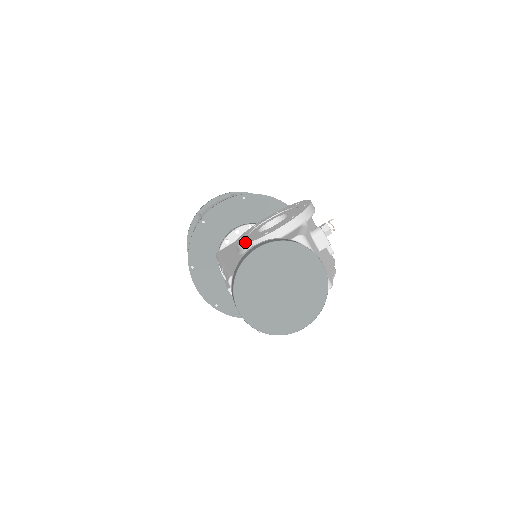
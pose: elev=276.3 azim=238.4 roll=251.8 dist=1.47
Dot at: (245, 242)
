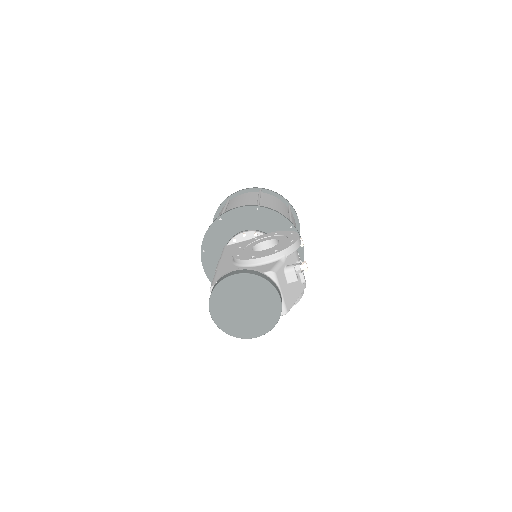
Dot at: (237, 256)
